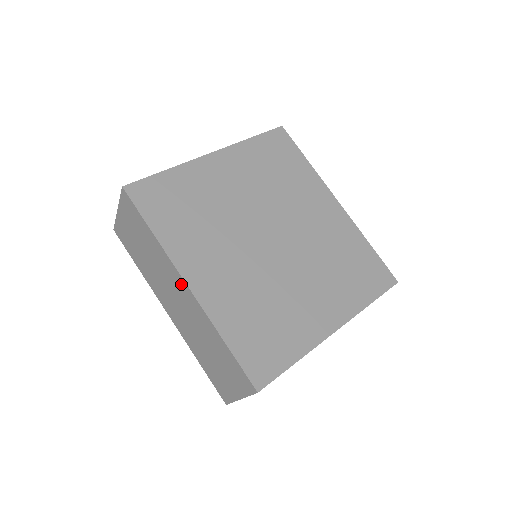
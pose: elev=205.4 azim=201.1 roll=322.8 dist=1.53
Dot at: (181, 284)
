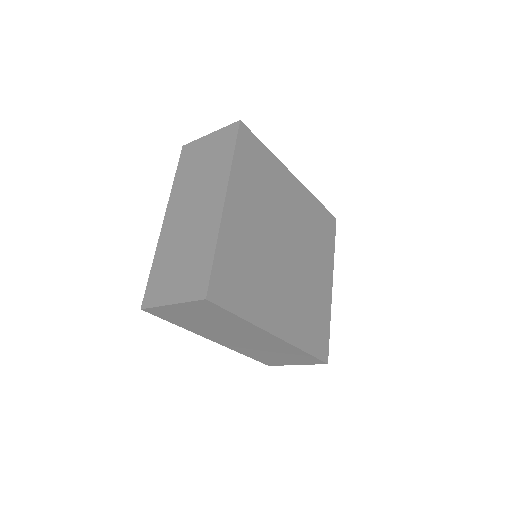
Dot at: (266, 336)
